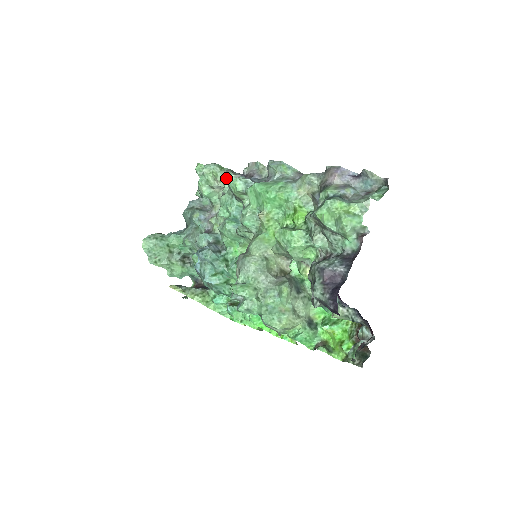
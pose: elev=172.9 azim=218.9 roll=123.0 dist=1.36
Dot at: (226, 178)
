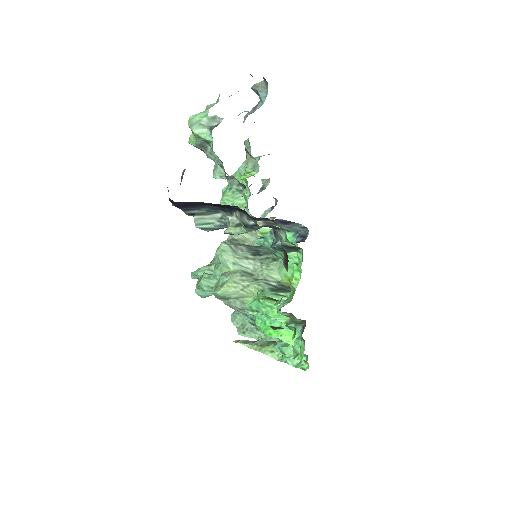
Dot at: (261, 216)
